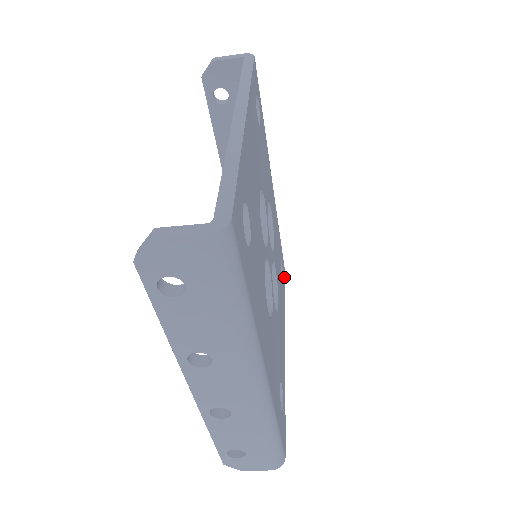
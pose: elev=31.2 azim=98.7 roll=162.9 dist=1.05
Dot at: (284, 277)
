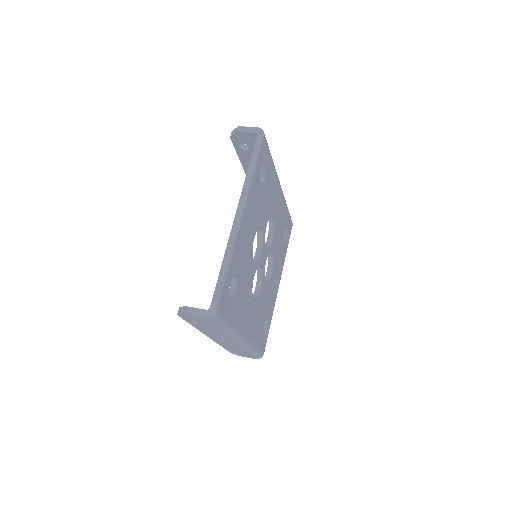
Dot at: (290, 233)
